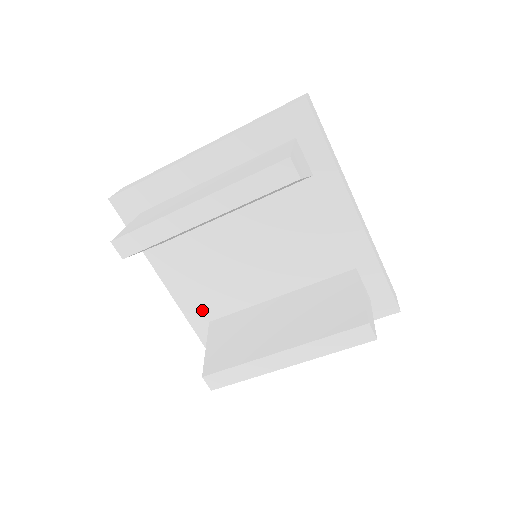
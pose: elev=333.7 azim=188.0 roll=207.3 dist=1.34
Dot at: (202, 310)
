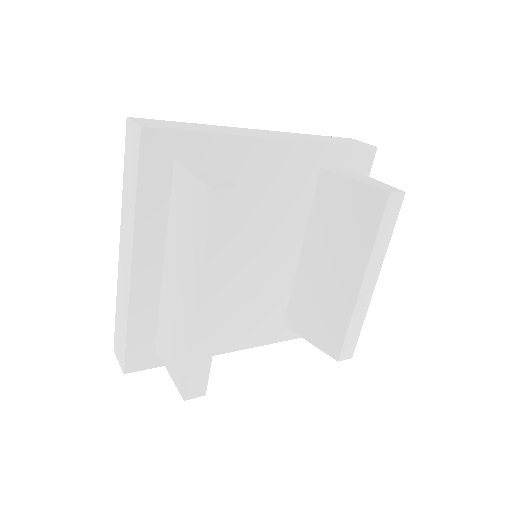
Dot at: (270, 327)
